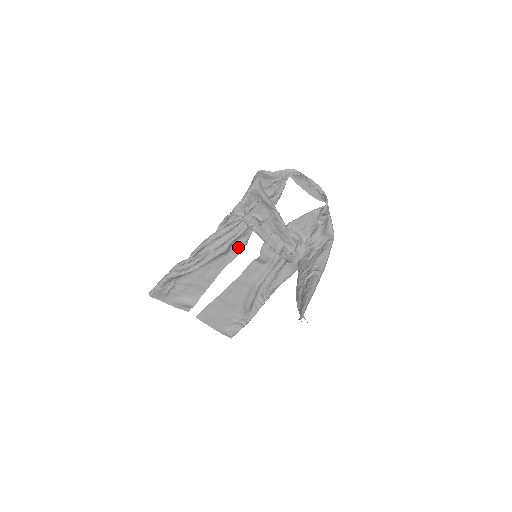
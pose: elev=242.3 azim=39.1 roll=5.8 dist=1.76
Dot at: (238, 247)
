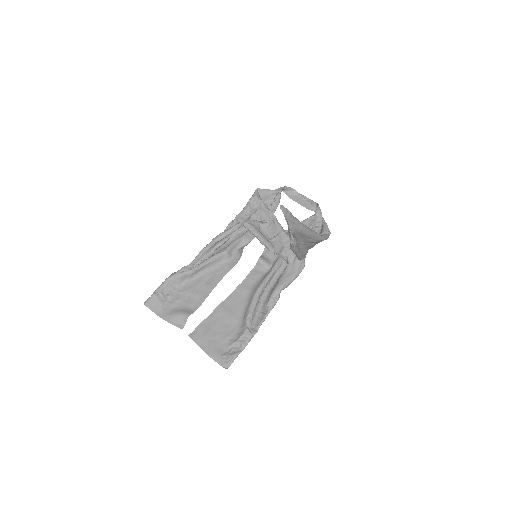
Dot at: (239, 253)
